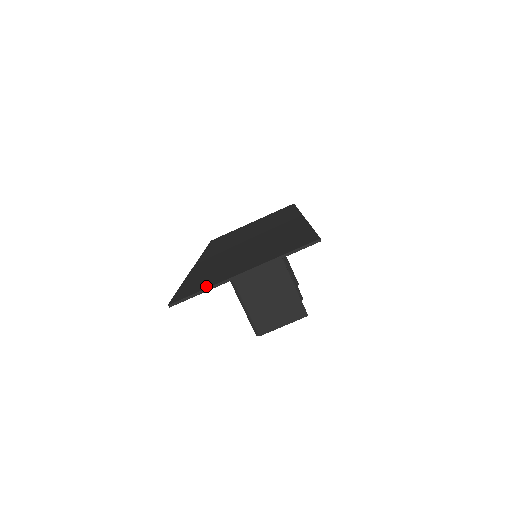
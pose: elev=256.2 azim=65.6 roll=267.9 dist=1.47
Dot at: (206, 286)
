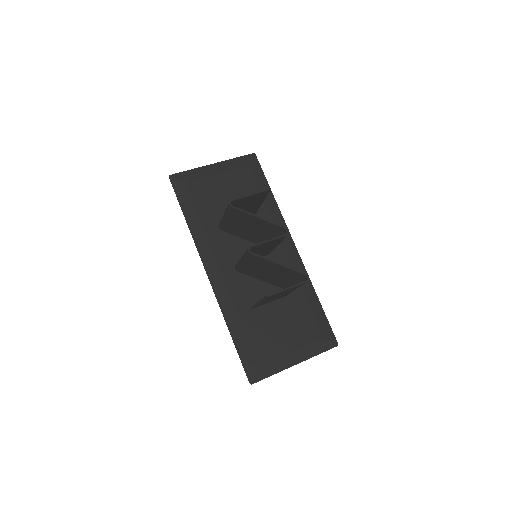
Dot at: (193, 174)
